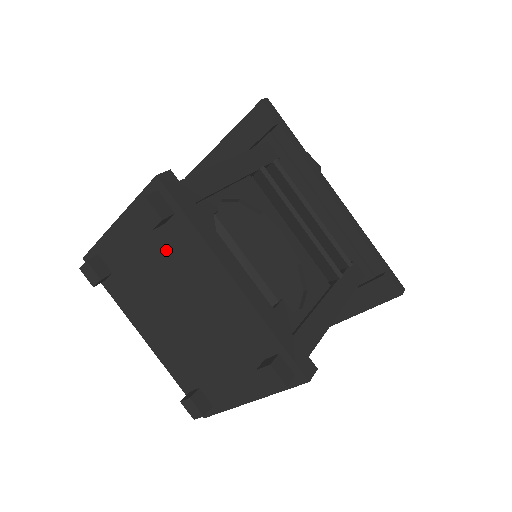
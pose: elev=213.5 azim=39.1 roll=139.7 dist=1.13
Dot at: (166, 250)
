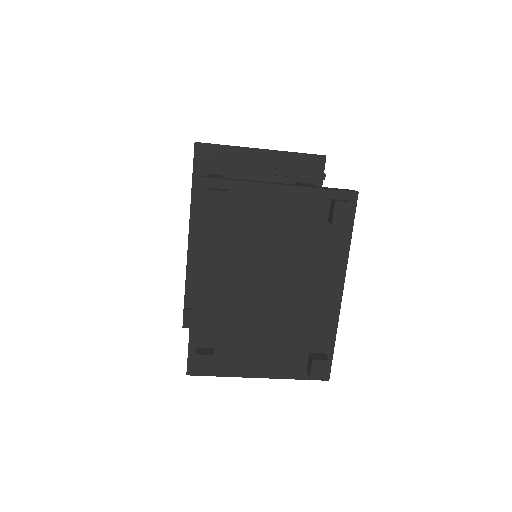
Dot at: (308, 238)
